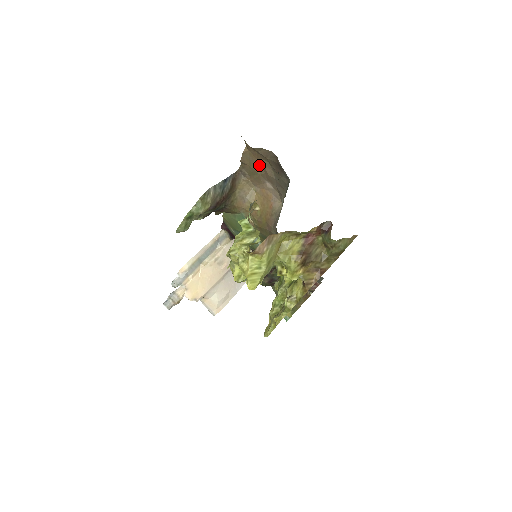
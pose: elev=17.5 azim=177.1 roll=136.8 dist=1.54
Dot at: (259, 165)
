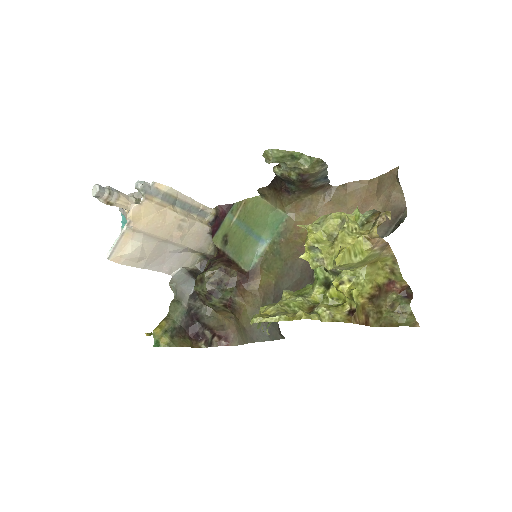
Dot at: (360, 202)
